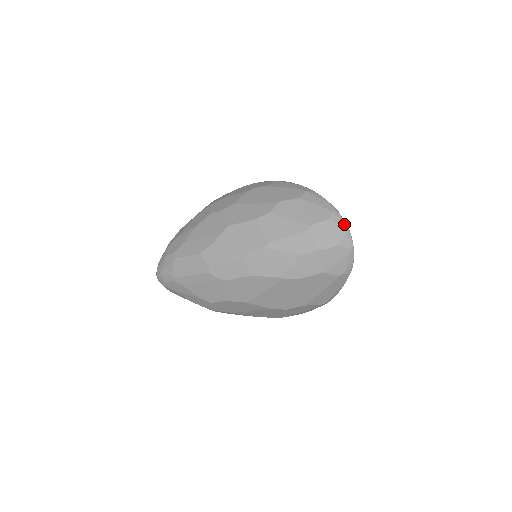
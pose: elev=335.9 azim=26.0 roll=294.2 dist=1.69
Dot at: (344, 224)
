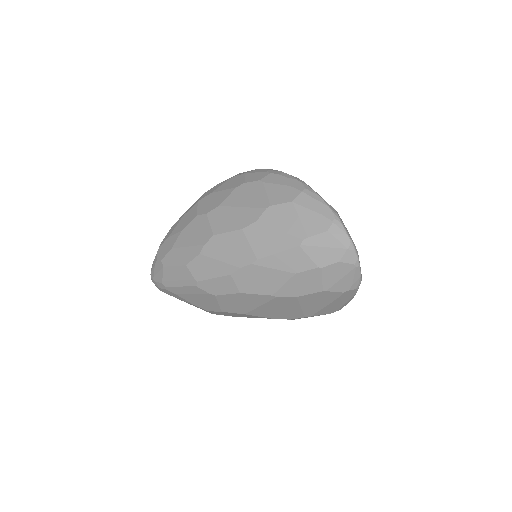
Dot at: (346, 236)
